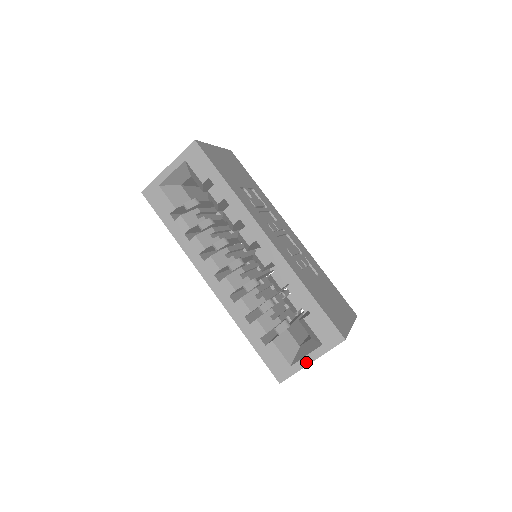
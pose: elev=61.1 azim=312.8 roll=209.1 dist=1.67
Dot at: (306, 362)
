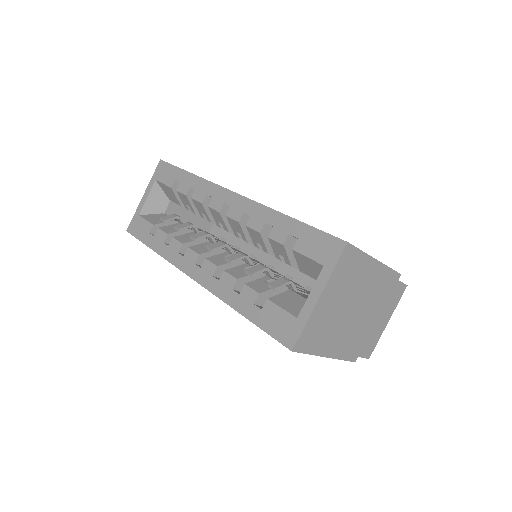
Dot at: (313, 301)
